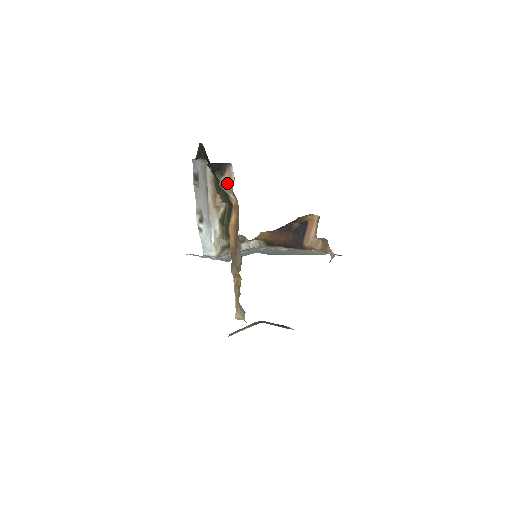
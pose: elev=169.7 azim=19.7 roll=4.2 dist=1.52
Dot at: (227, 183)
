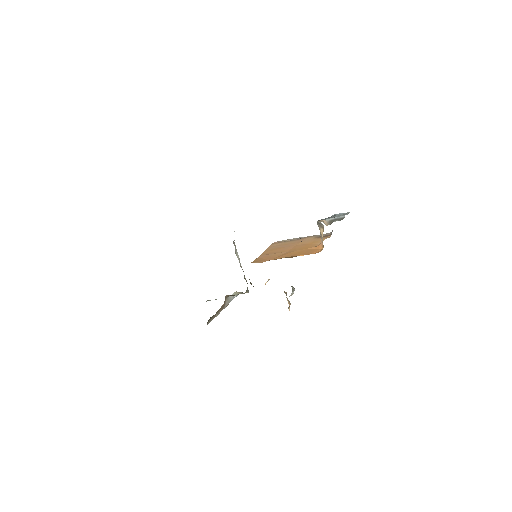
Dot at: occluded
